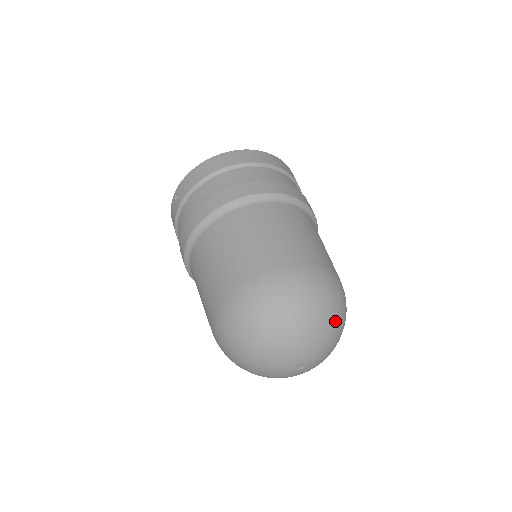
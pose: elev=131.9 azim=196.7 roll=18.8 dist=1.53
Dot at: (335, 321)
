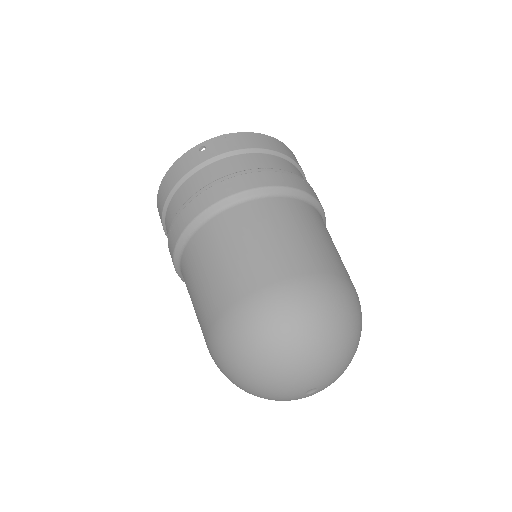
Dot at: occluded
